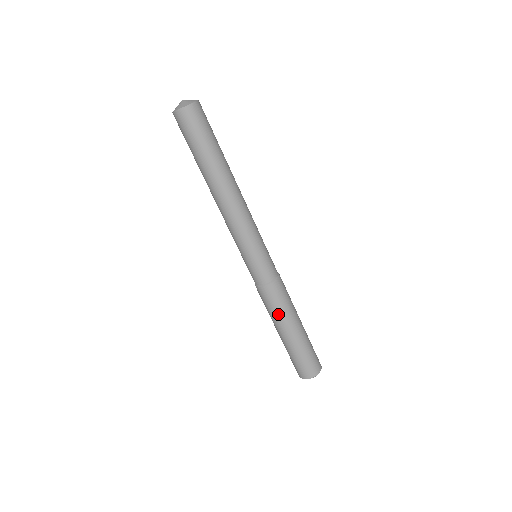
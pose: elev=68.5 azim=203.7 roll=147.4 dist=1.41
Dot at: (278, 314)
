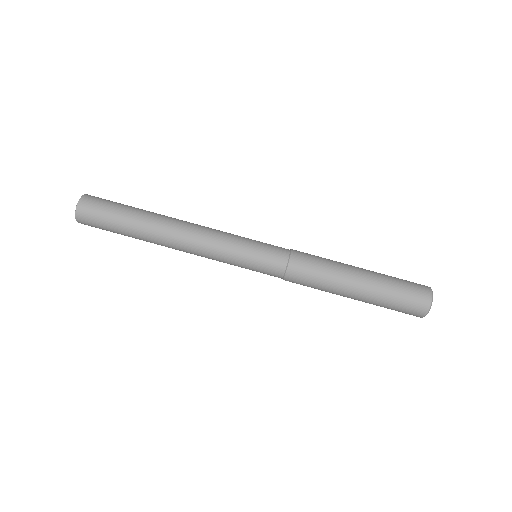
Dot at: (329, 276)
